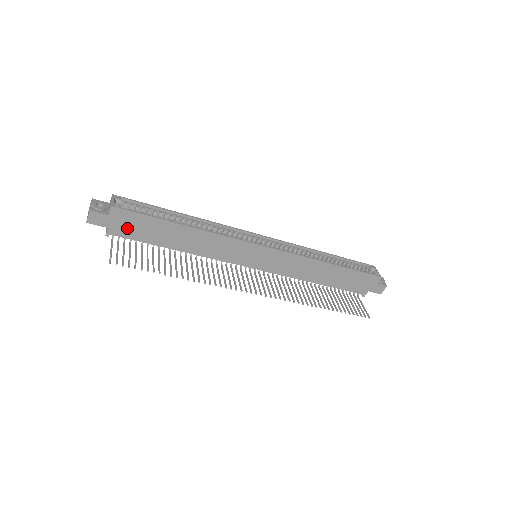
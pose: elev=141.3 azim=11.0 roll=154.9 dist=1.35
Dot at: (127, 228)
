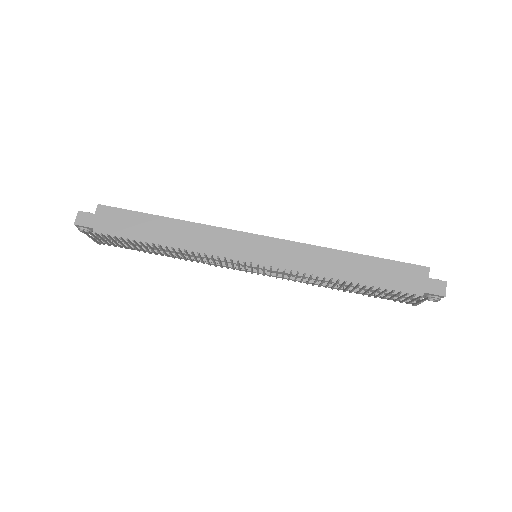
Dot at: (112, 227)
